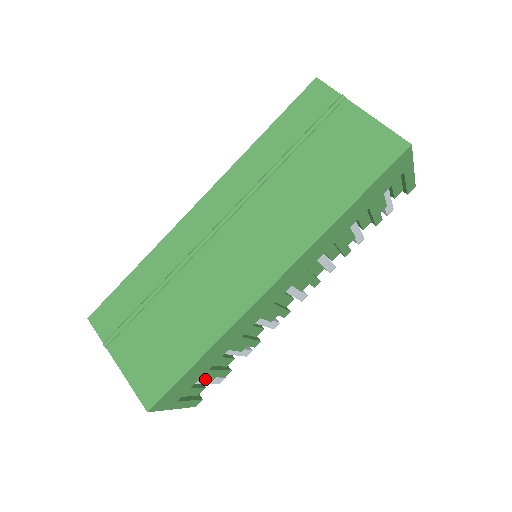
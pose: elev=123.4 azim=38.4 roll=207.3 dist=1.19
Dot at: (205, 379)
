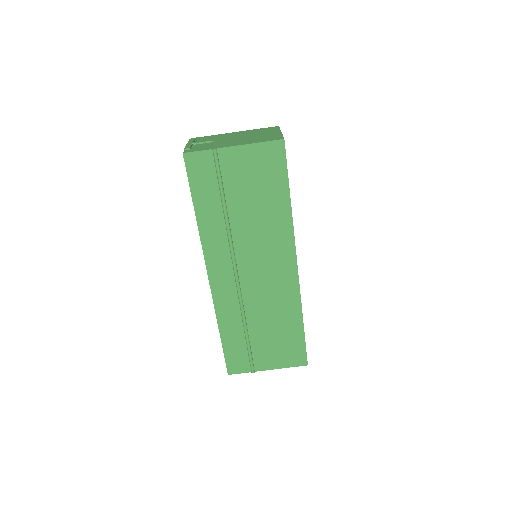
Dot at: occluded
